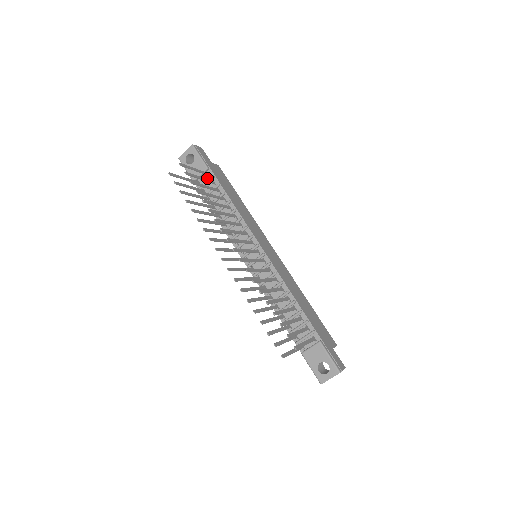
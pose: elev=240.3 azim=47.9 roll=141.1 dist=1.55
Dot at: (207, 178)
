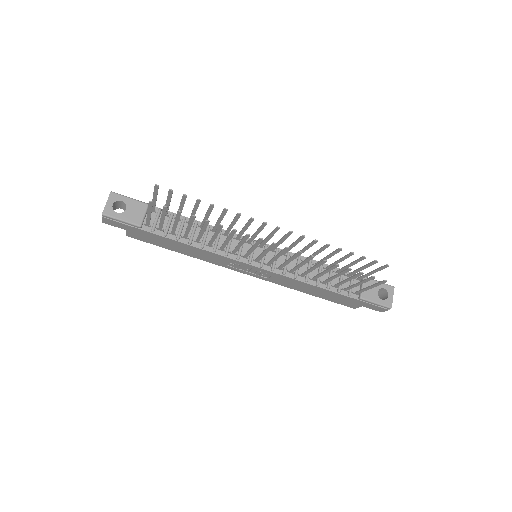
Dot at: (153, 216)
